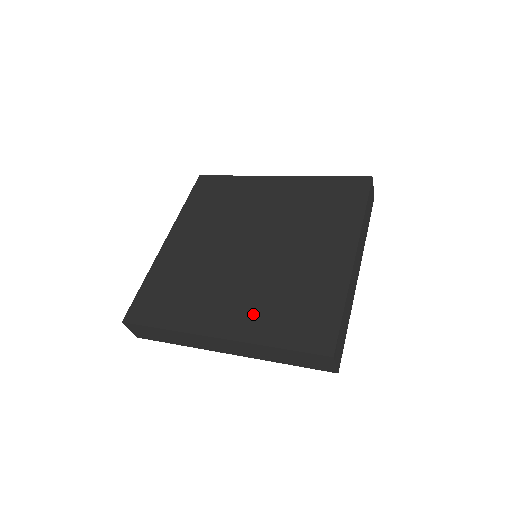
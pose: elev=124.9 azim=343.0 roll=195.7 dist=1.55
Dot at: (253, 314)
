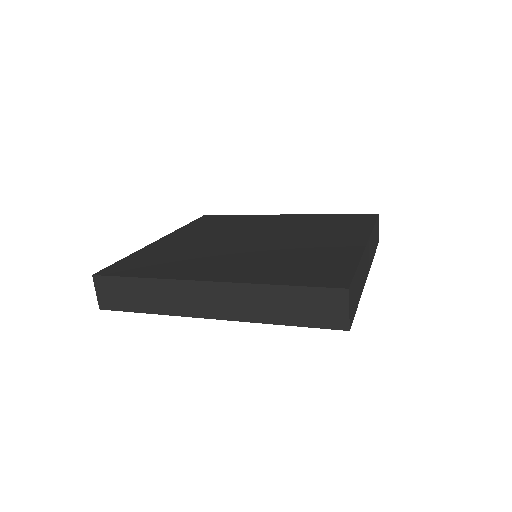
Dot at: (252, 269)
